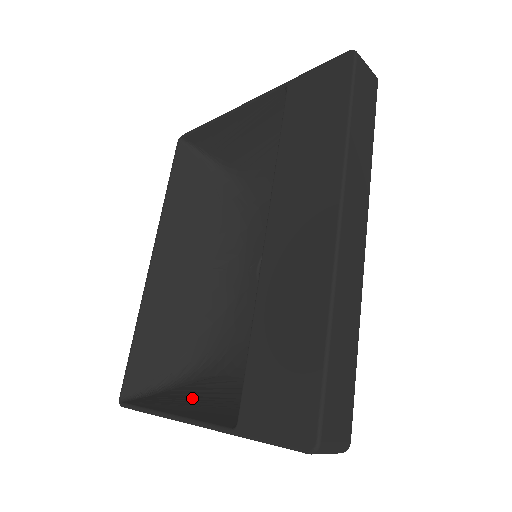
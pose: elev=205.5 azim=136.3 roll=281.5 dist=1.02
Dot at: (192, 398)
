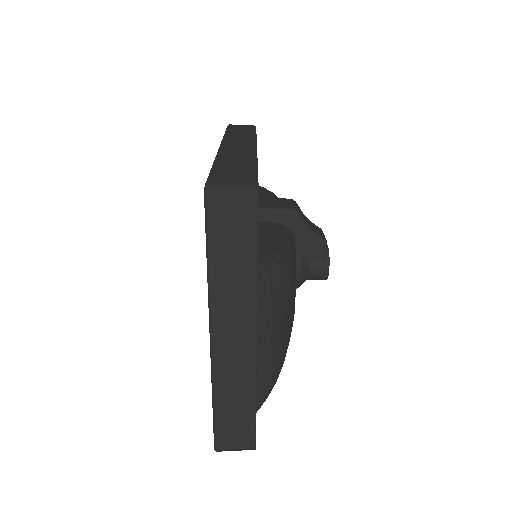
Dot at: occluded
